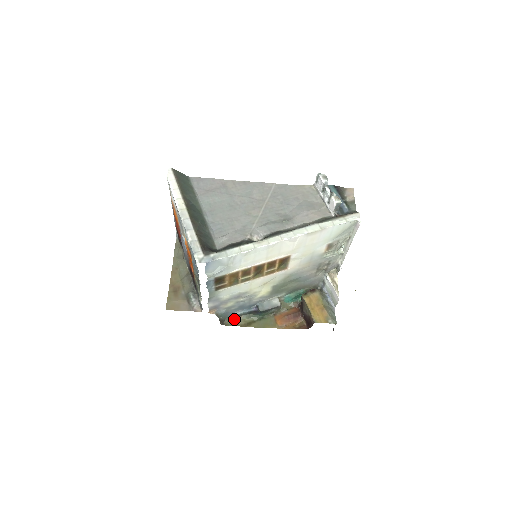
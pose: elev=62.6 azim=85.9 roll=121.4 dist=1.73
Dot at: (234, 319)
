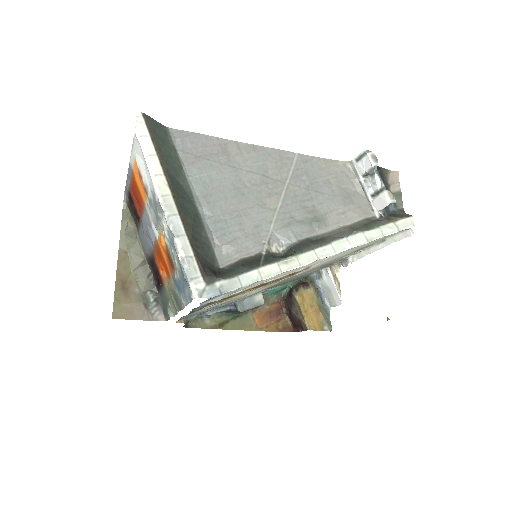
Dot at: (201, 318)
